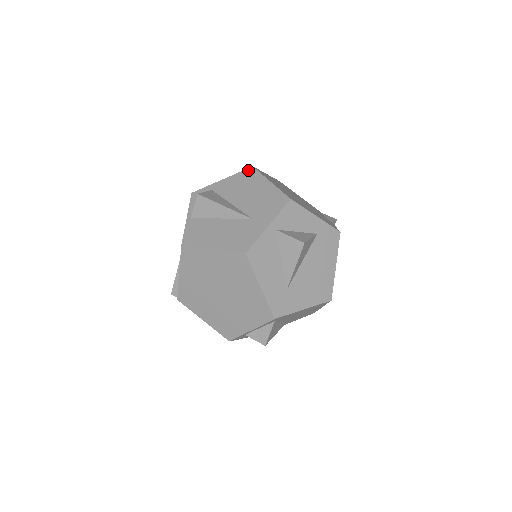
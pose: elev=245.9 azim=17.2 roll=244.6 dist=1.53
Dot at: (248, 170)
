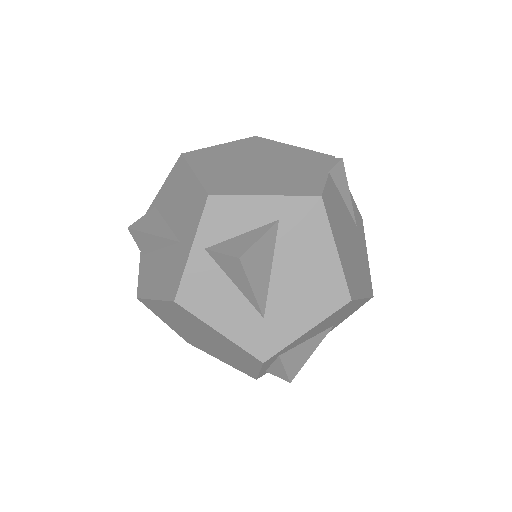
Dot at: (178, 162)
